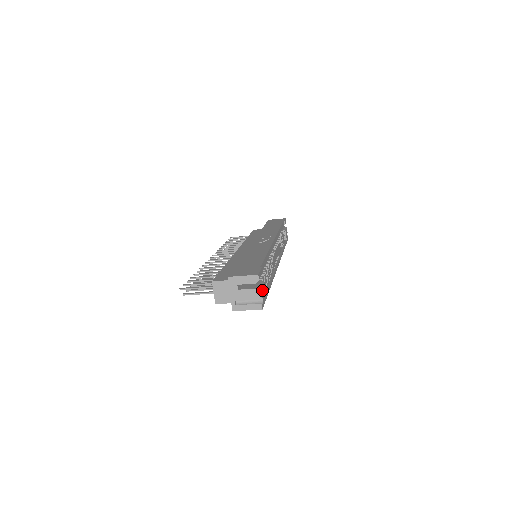
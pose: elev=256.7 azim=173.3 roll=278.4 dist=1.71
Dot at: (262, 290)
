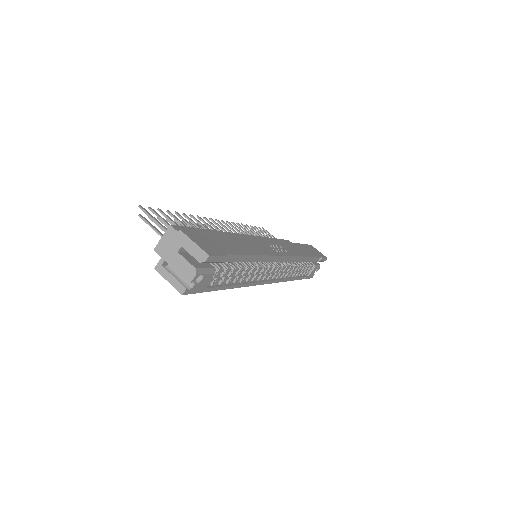
Dot at: (203, 277)
